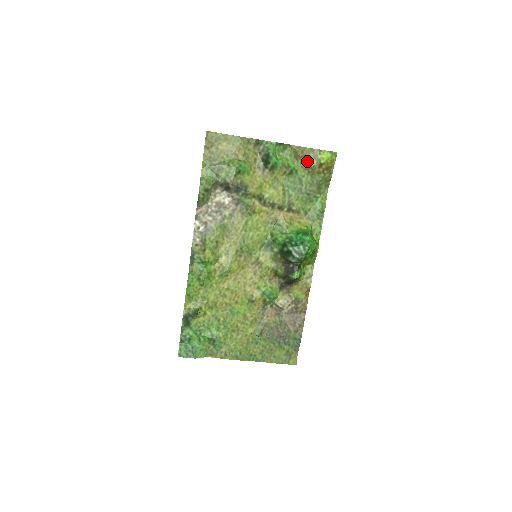
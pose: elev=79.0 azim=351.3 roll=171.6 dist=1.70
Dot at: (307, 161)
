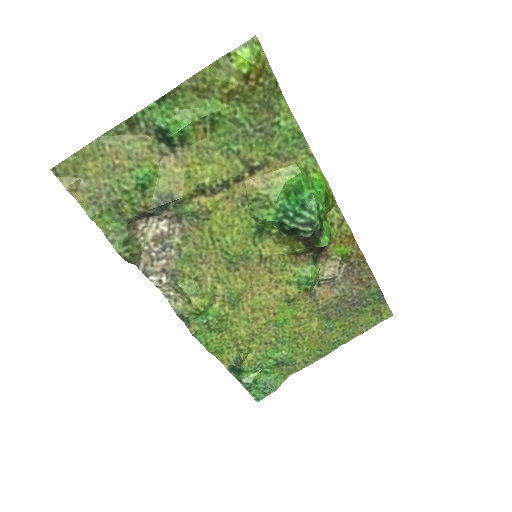
Dot at: (222, 87)
